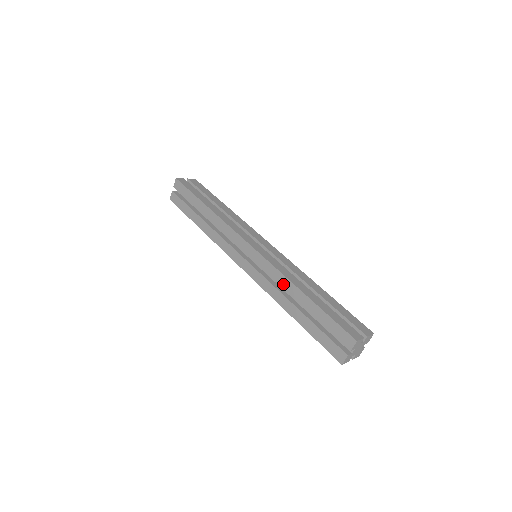
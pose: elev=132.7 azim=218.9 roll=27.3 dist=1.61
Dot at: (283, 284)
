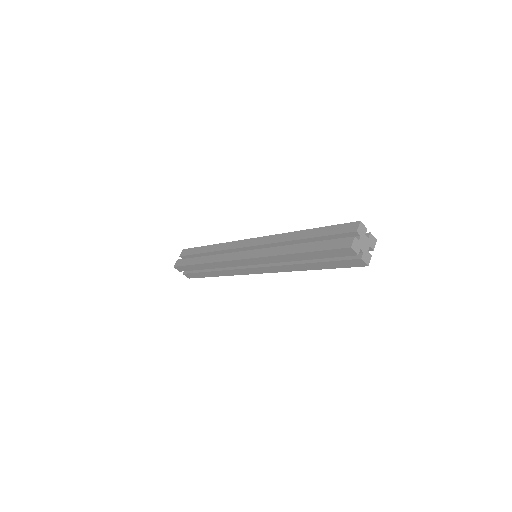
Dot at: (284, 239)
